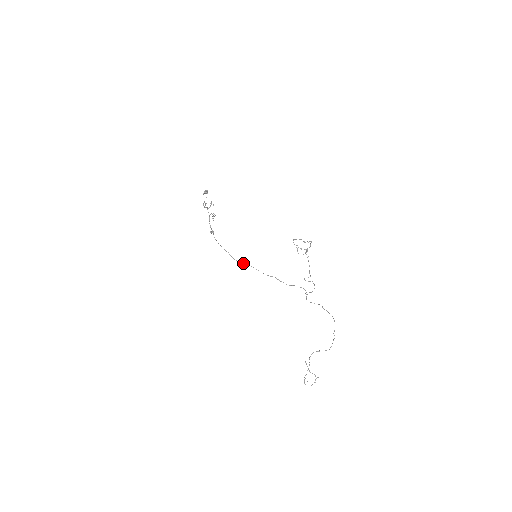
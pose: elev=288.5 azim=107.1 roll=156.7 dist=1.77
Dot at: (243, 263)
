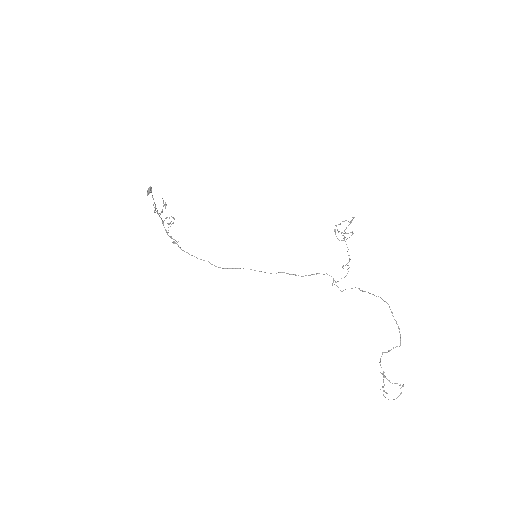
Dot at: (232, 268)
